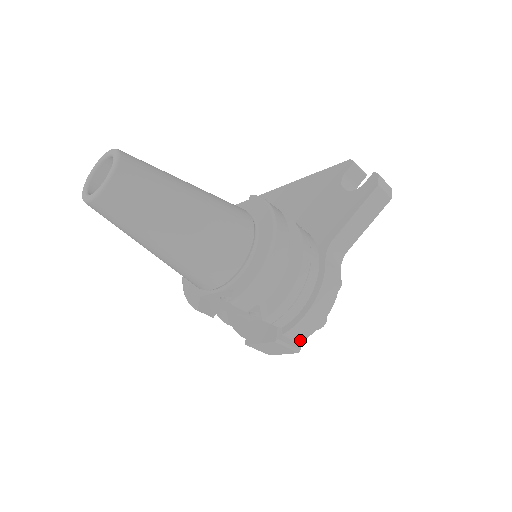
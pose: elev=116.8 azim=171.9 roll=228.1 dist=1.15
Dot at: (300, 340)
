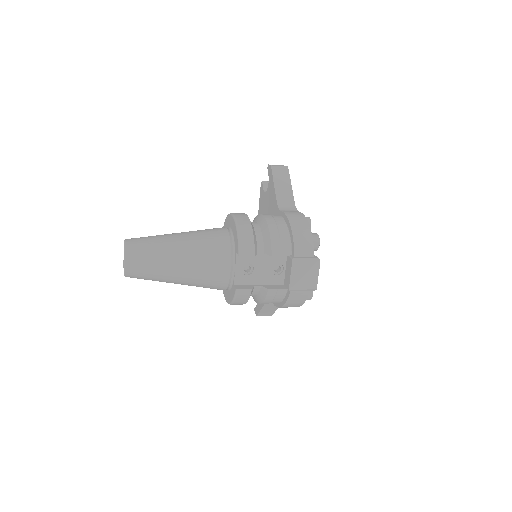
Dot at: (312, 254)
